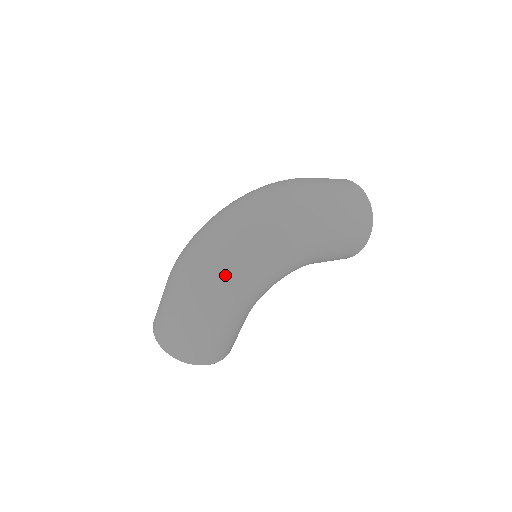
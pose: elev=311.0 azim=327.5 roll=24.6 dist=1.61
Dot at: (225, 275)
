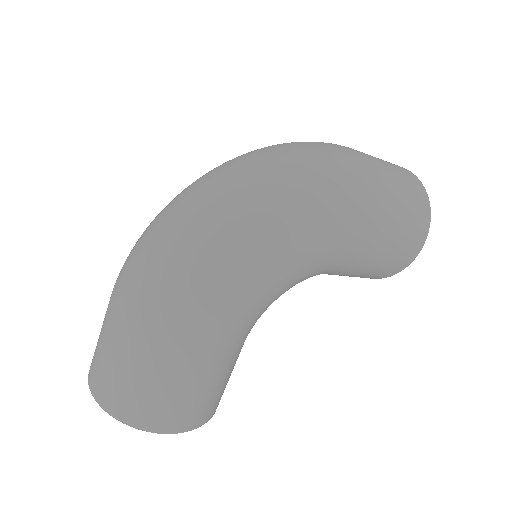
Dot at: (201, 255)
